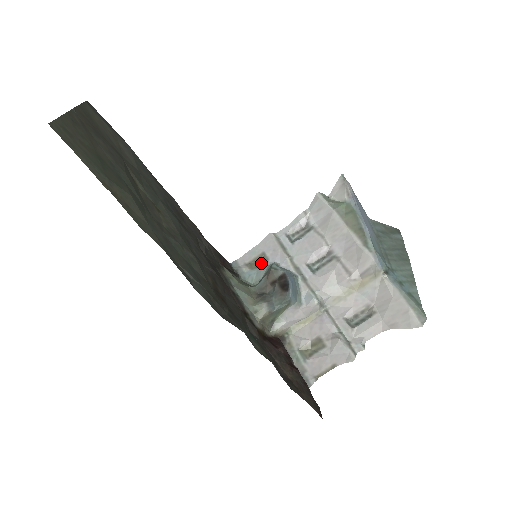
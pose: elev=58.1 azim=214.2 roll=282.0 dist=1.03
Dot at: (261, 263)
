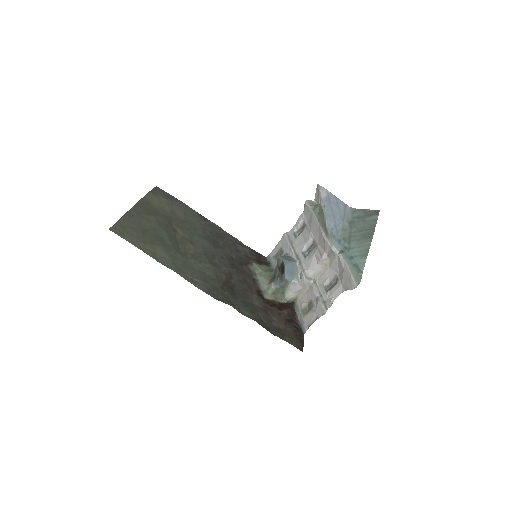
Dot at: (281, 254)
